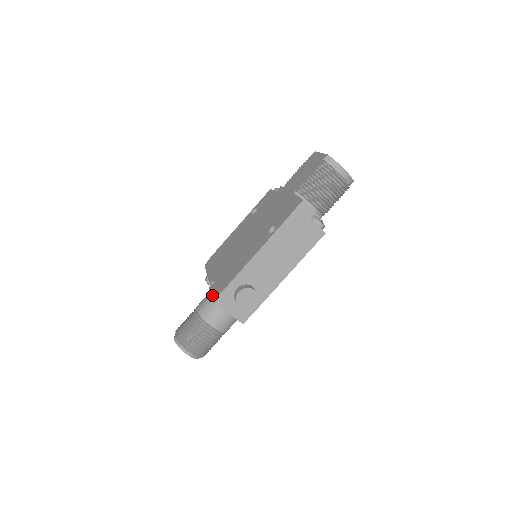
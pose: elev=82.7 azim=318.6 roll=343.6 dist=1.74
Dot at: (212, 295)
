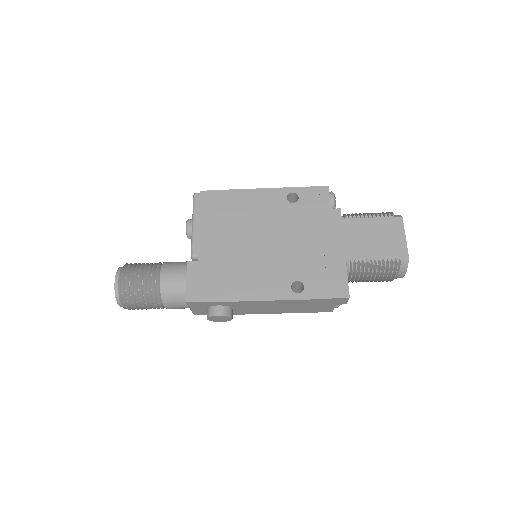
Dot at: (188, 287)
